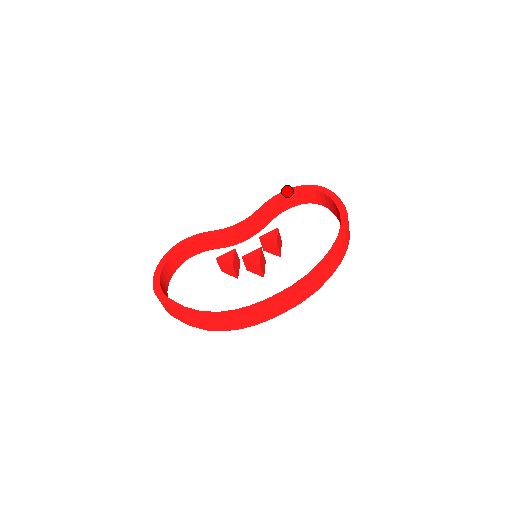
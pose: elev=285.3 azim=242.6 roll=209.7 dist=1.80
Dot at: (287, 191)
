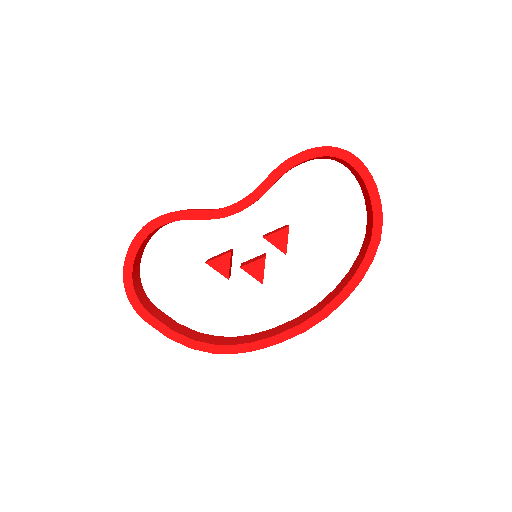
Dot at: (307, 154)
